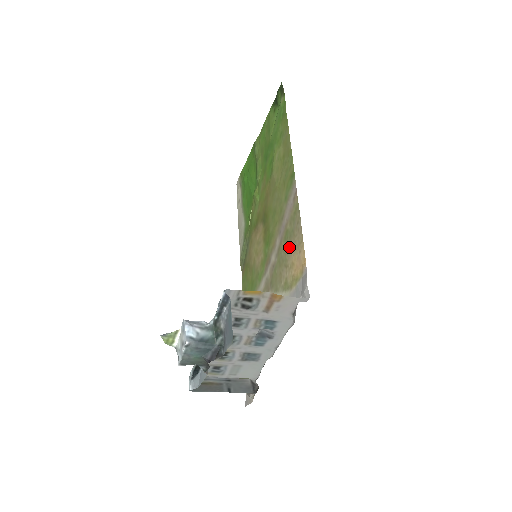
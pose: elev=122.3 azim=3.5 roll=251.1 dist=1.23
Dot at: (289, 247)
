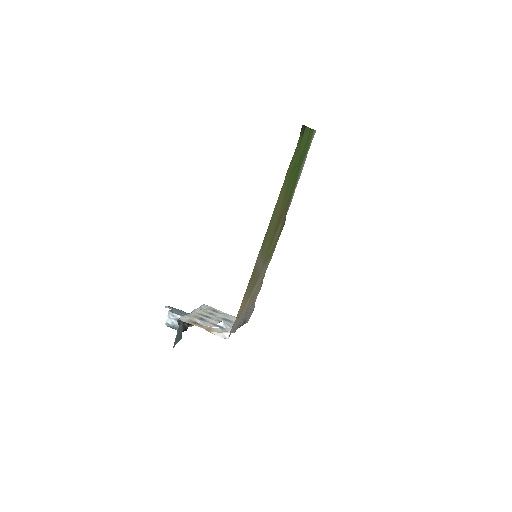
Dot at: (250, 286)
